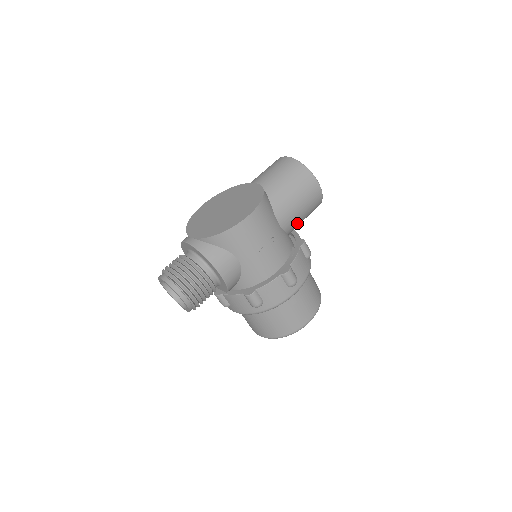
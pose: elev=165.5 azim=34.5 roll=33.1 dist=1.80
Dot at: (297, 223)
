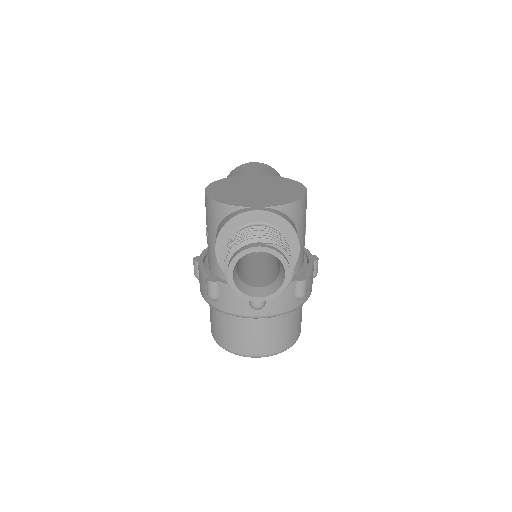
Dot at: occluded
